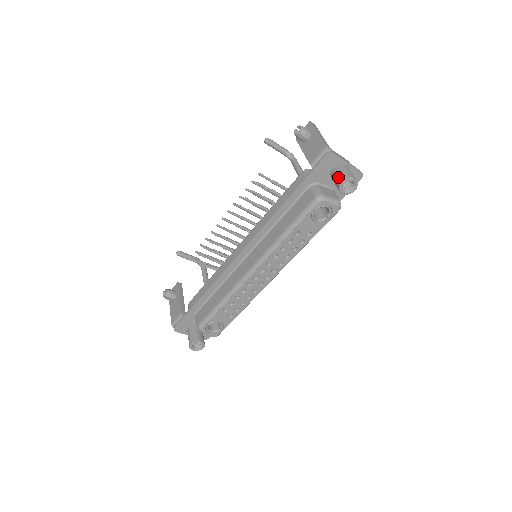
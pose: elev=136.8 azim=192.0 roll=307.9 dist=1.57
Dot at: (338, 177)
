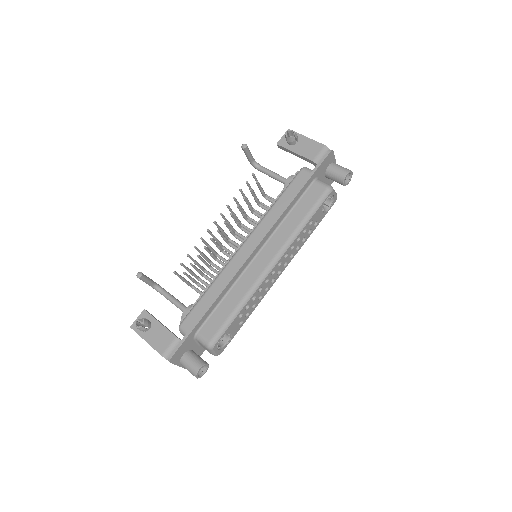
Dot at: (340, 171)
